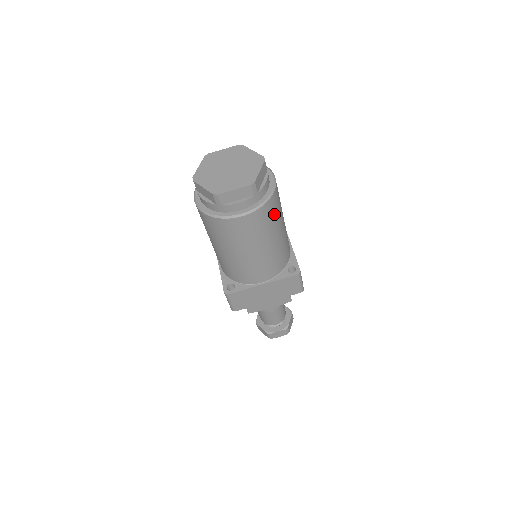
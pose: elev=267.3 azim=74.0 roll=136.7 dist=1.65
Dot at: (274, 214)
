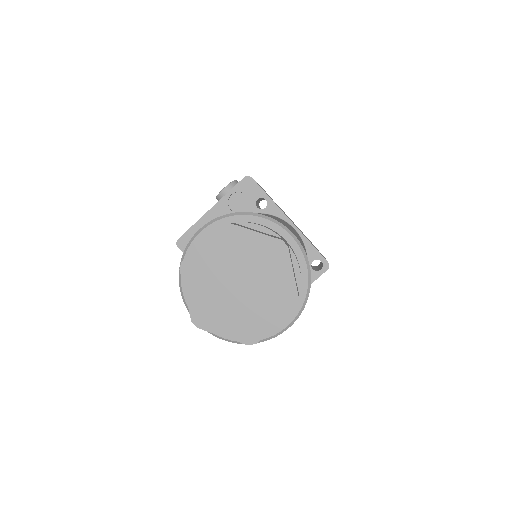
Dot at: occluded
